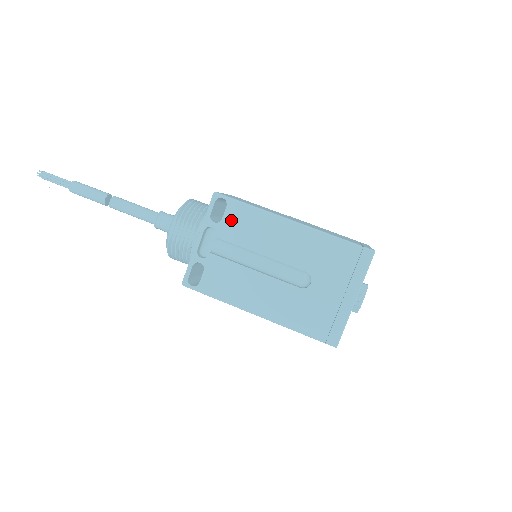
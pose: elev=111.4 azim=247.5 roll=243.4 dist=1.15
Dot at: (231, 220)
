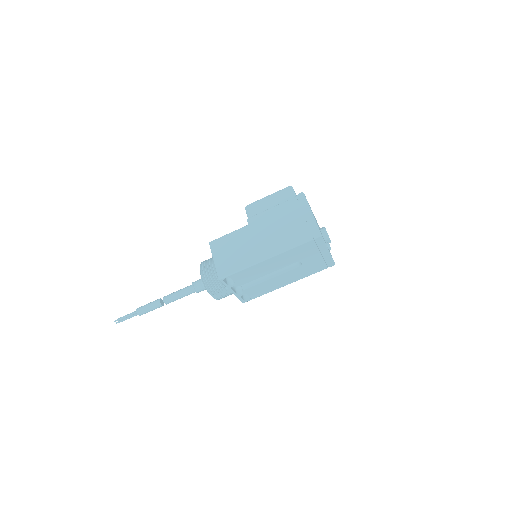
Dot at: (239, 279)
